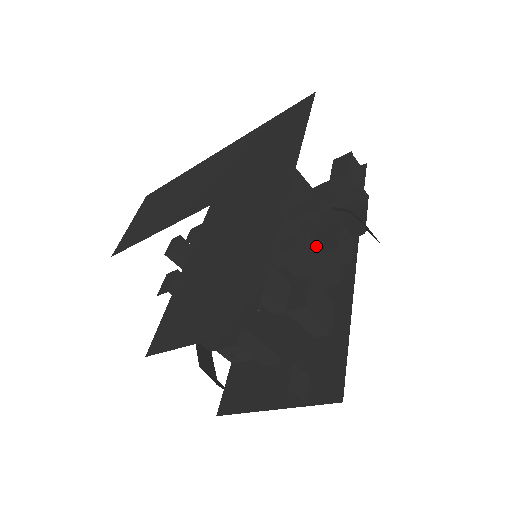
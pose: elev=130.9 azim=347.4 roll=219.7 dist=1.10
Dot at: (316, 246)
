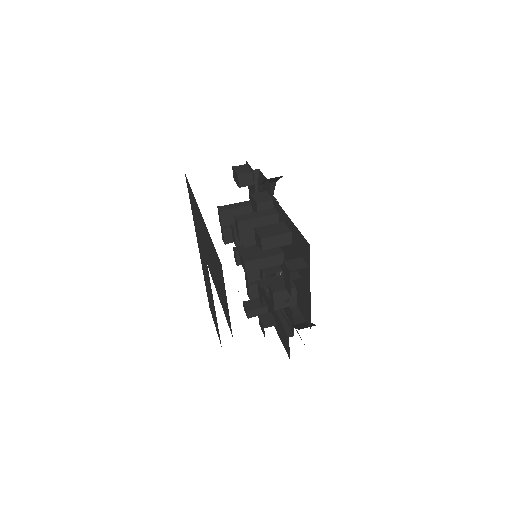
Dot at: (247, 215)
